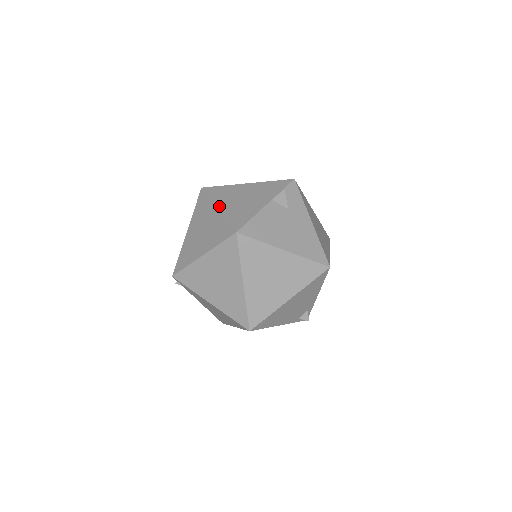
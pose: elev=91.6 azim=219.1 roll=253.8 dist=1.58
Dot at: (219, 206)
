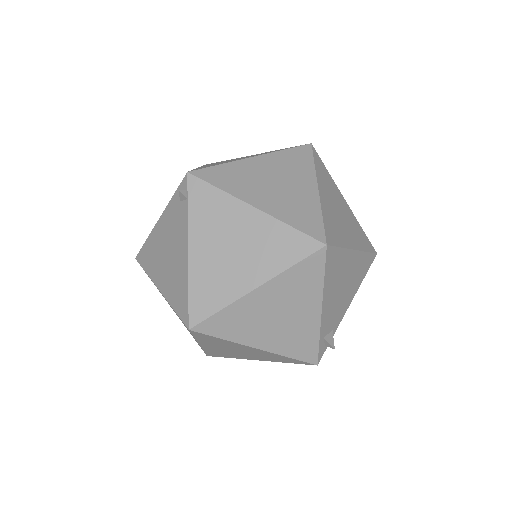
Dot at: occluded
